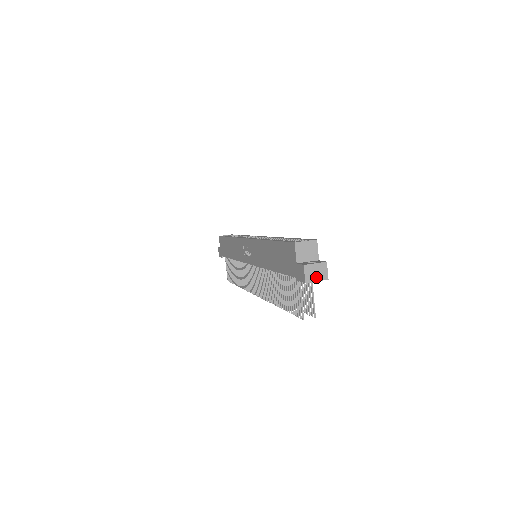
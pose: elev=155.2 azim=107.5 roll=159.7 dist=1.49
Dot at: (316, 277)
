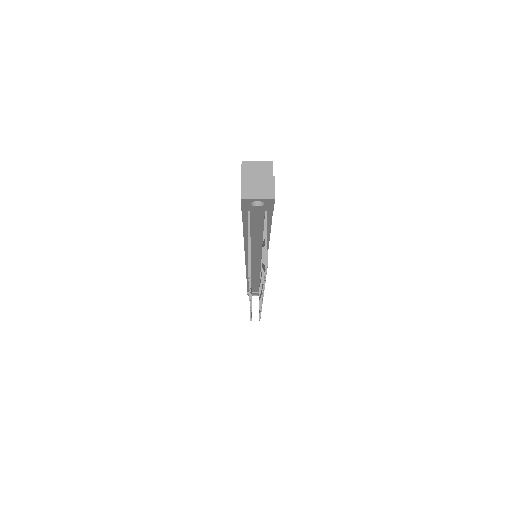
Dot at: (257, 193)
